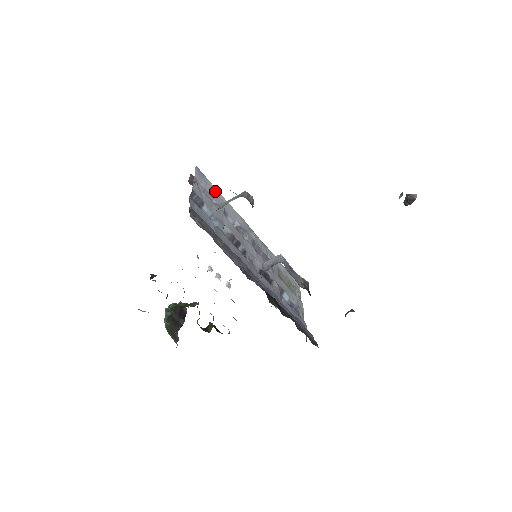
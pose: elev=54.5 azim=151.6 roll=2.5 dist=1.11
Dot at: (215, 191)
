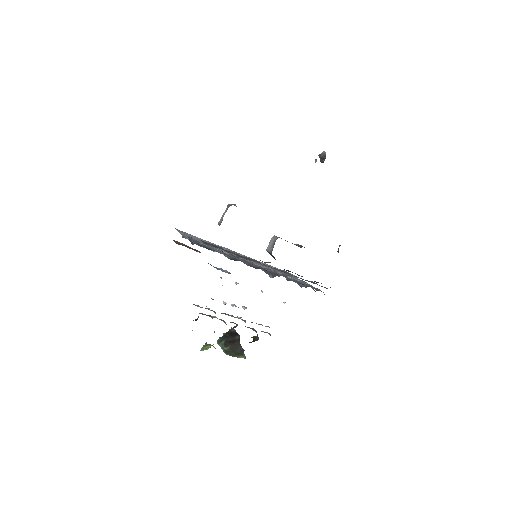
Dot at: (198, 238)
